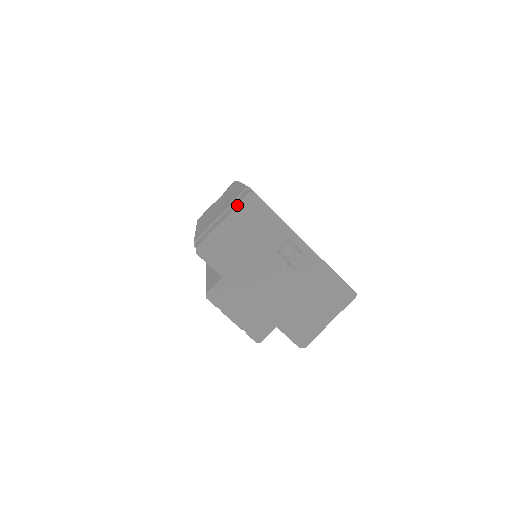
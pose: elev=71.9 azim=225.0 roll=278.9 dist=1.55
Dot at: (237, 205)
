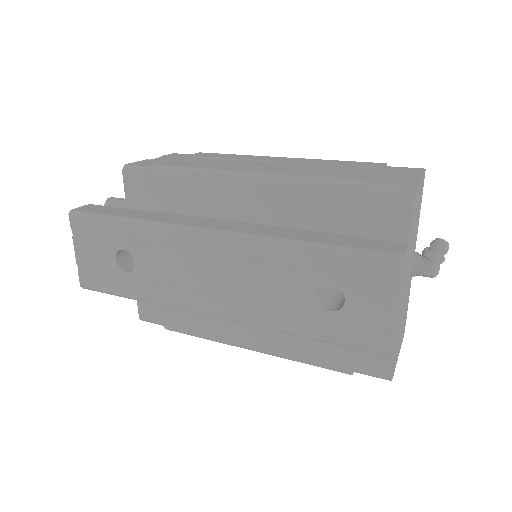
Dot at: (423, 172)
